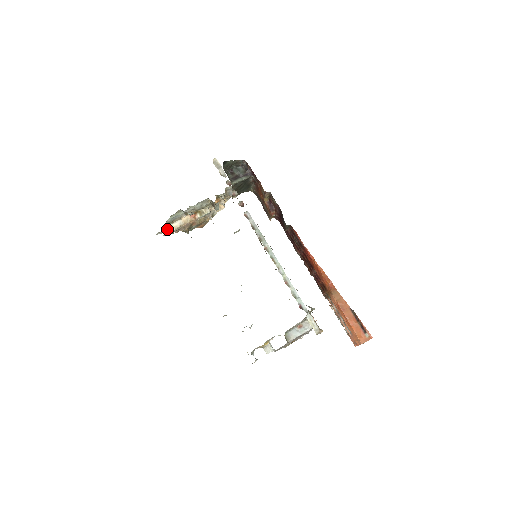
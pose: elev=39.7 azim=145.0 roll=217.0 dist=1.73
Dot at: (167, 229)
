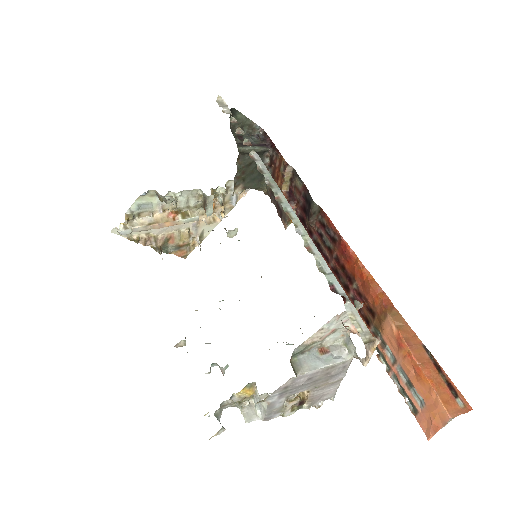
Dot at: (128, 223)
